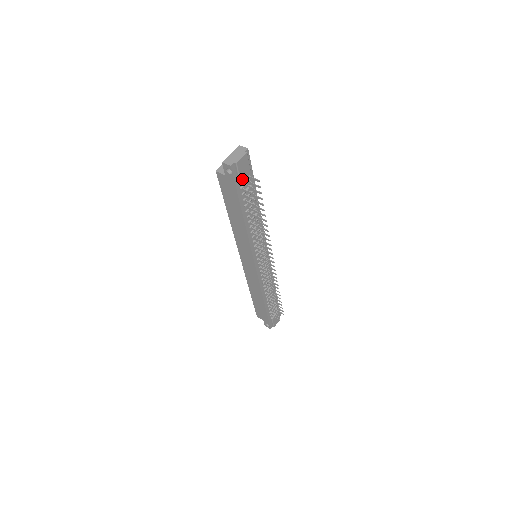
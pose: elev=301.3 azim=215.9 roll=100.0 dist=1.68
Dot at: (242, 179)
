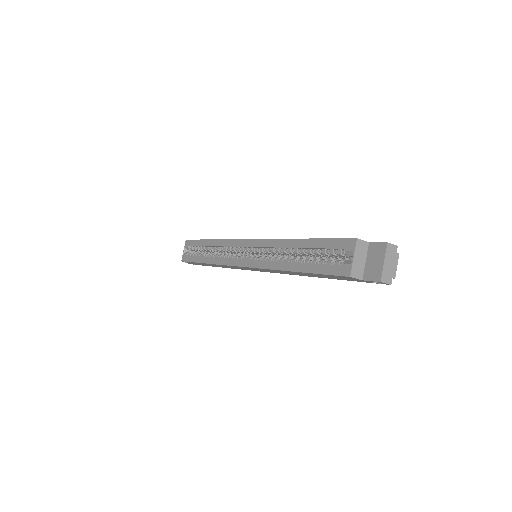
Dot at: occluded
